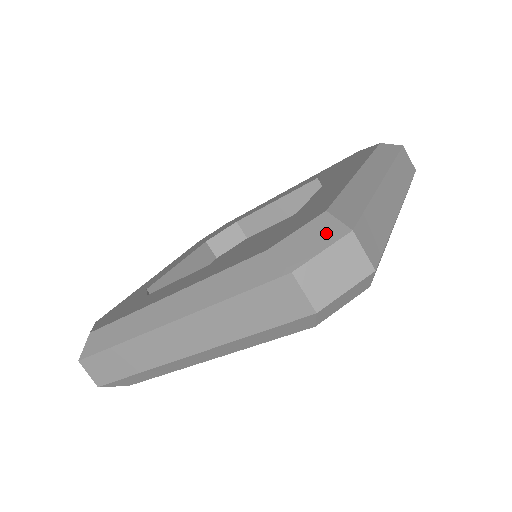
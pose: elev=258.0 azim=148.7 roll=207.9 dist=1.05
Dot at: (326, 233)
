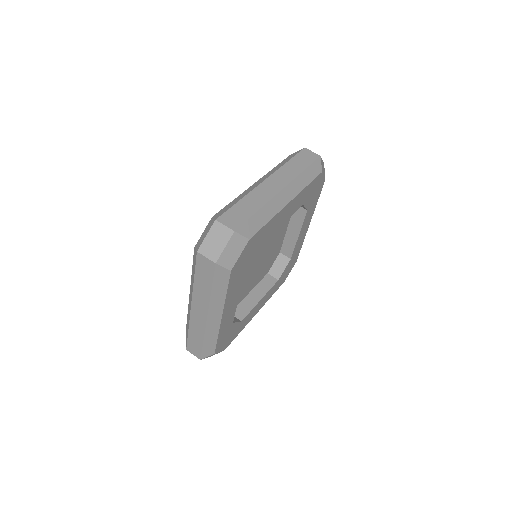
Dot at: (209, 227)
